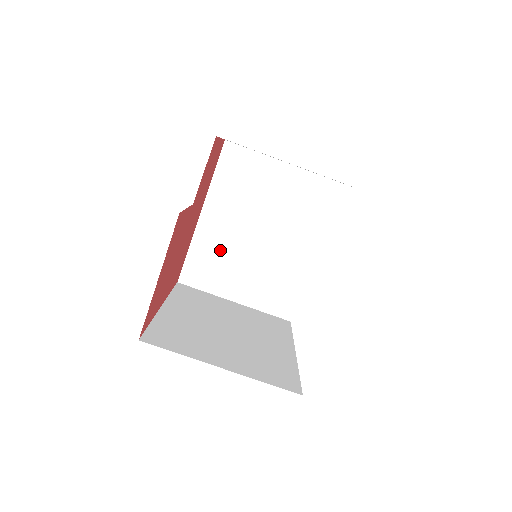
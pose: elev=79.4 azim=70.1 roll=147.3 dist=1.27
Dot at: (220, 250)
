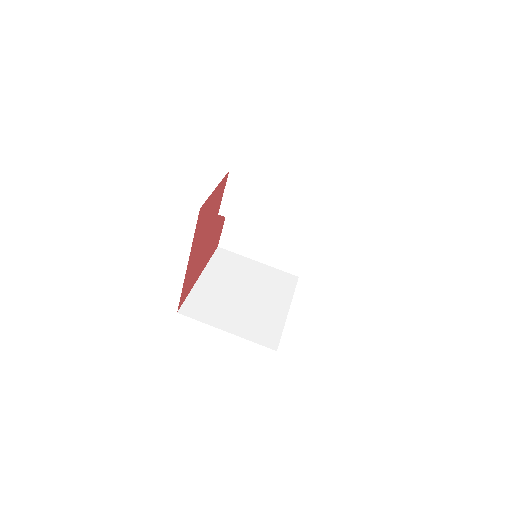
Dot at: (214, 298)
